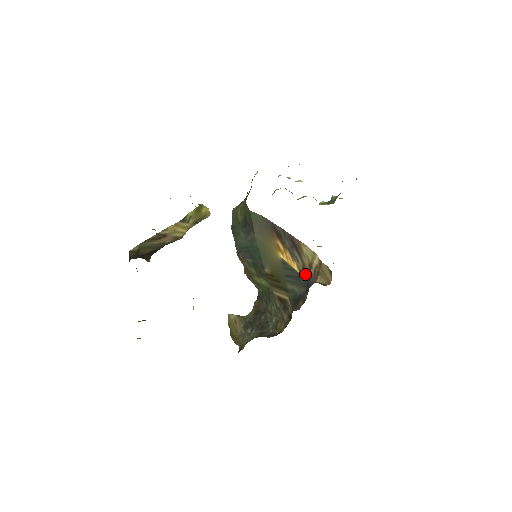
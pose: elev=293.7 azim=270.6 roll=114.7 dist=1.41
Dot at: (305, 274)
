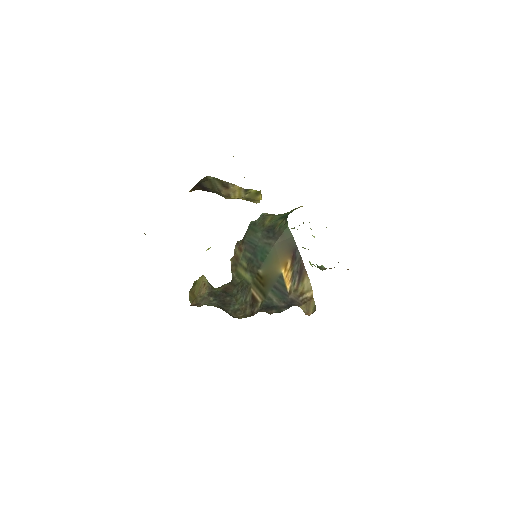
Dot at: (293, 296)
